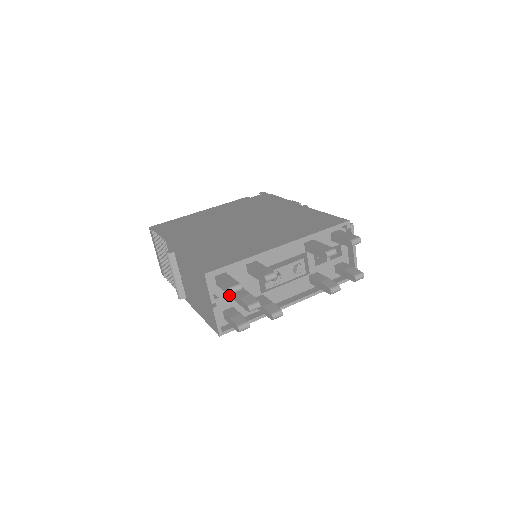
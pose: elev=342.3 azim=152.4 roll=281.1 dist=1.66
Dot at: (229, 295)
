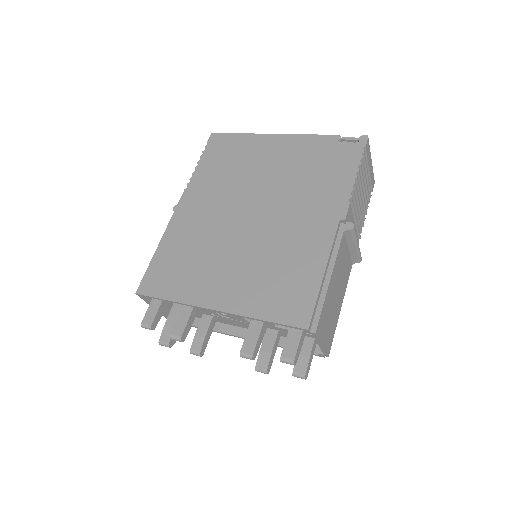
Dot at: occluded
